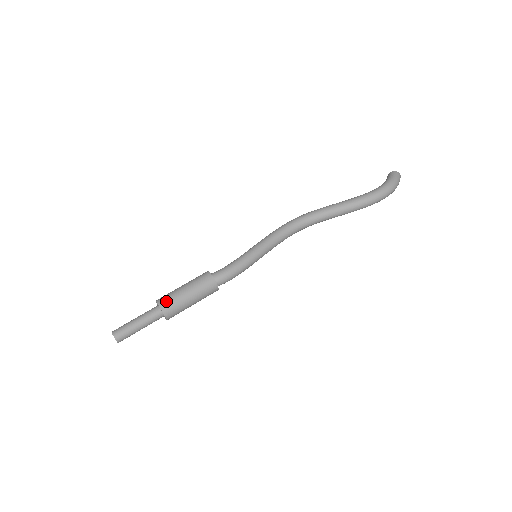
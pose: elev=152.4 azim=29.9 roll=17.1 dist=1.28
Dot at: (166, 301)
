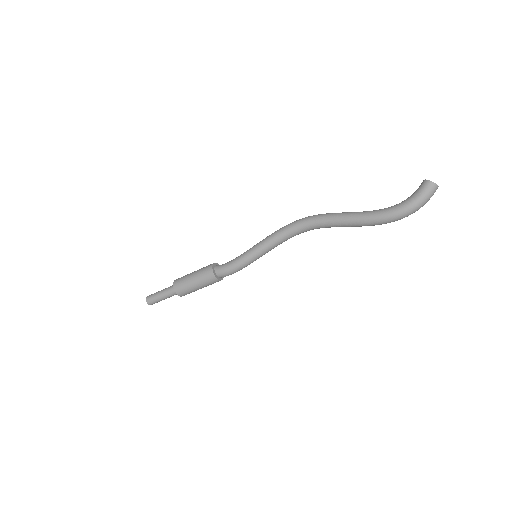
Dot at: (179, 288)
